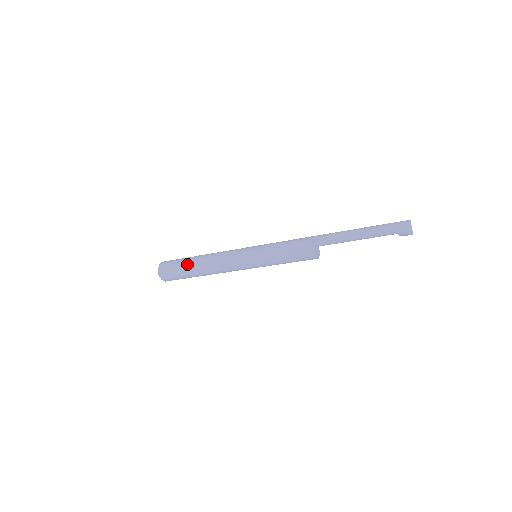
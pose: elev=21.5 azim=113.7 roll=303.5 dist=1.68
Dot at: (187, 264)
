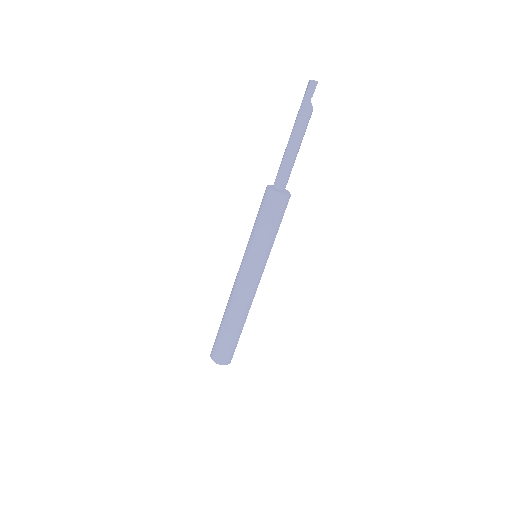
Dot at: occluded
